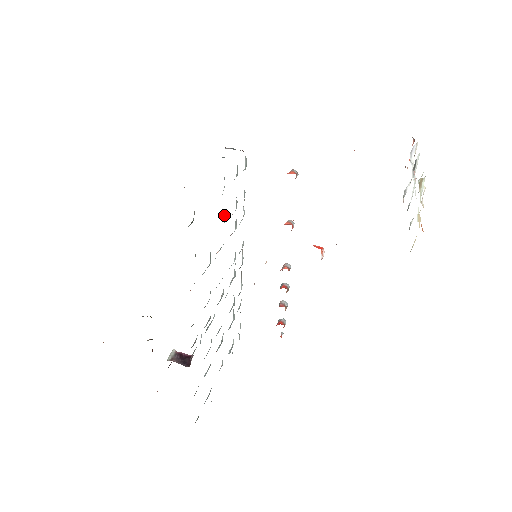
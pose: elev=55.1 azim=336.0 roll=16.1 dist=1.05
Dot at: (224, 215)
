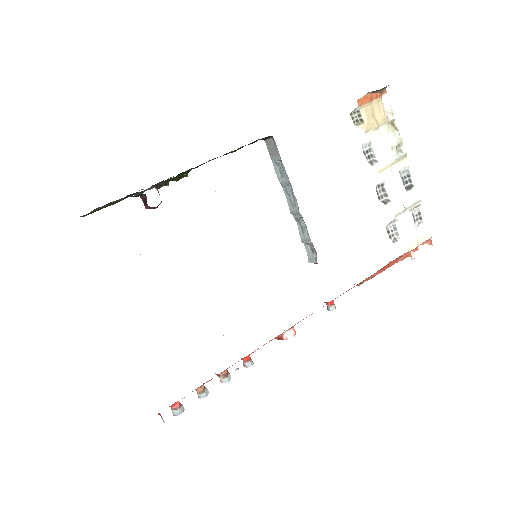
Dot at: occluded
